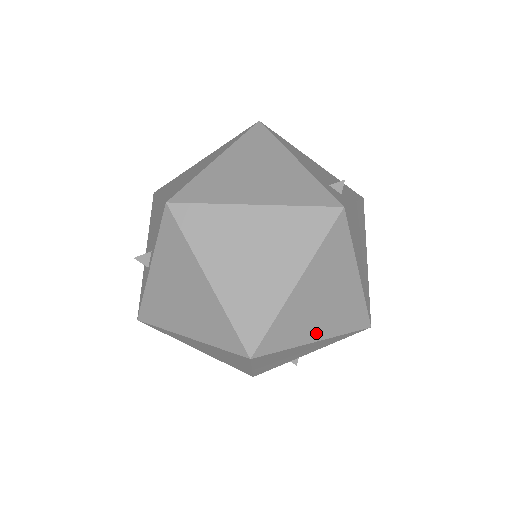
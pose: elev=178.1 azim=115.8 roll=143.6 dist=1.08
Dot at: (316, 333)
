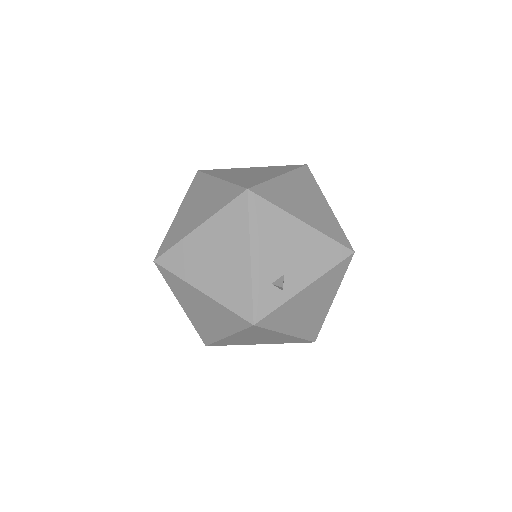
Dot at: (257, 343)
